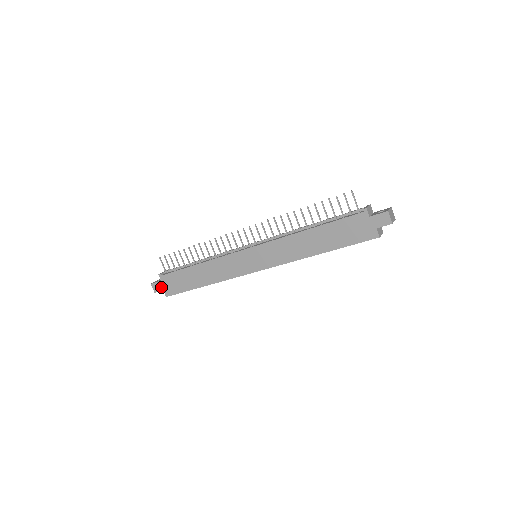
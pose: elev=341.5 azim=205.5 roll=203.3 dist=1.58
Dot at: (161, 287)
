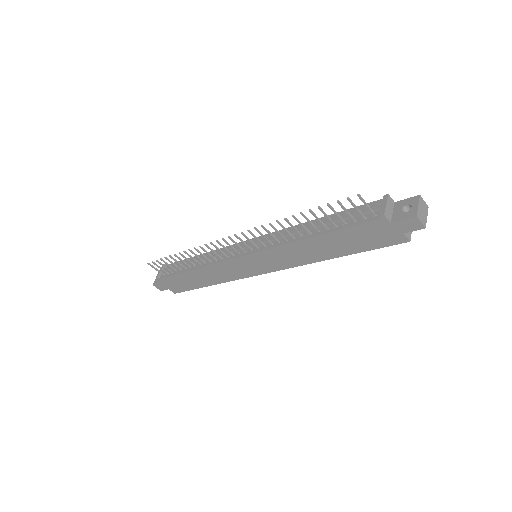
Dot at: (165, 287)
